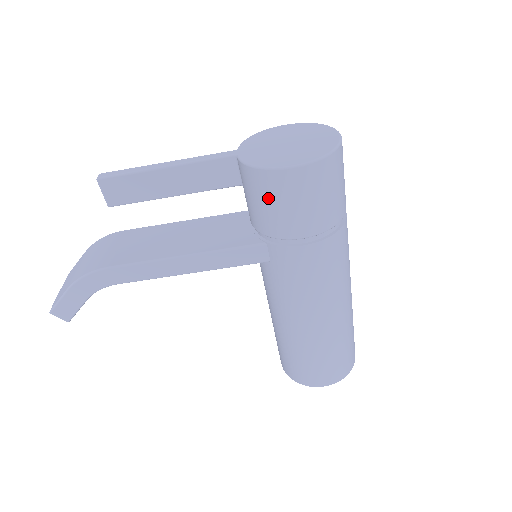
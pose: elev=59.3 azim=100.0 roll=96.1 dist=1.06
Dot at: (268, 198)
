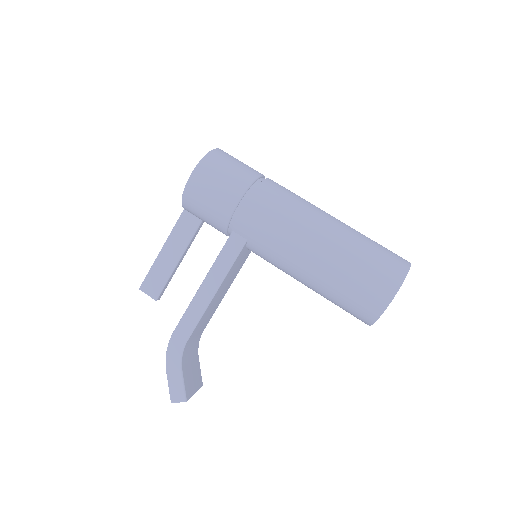
Dot at: (201, 203)
